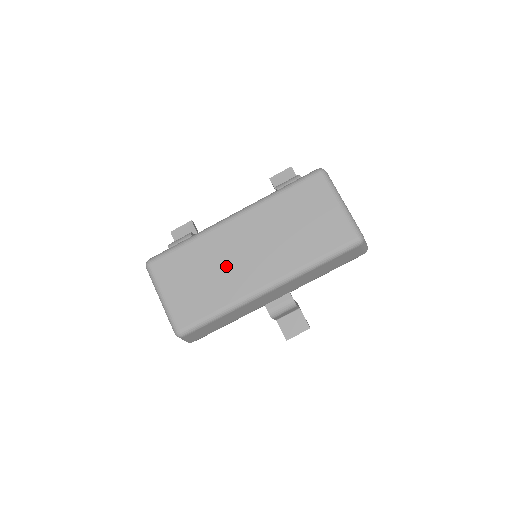
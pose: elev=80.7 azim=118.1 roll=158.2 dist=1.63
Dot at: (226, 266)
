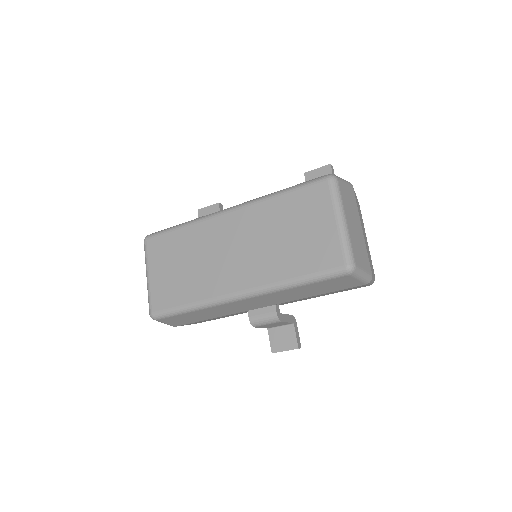
Dot at: (208, 260)
